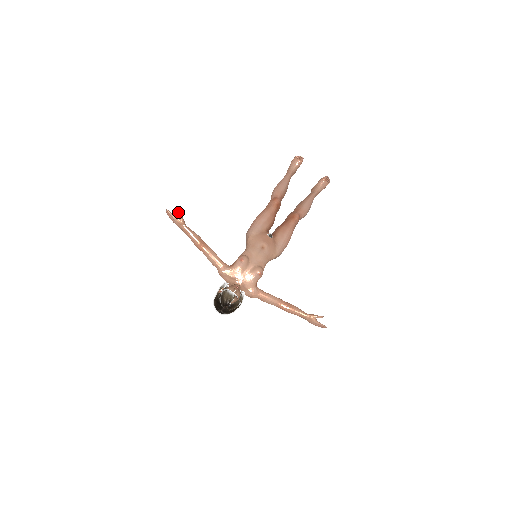
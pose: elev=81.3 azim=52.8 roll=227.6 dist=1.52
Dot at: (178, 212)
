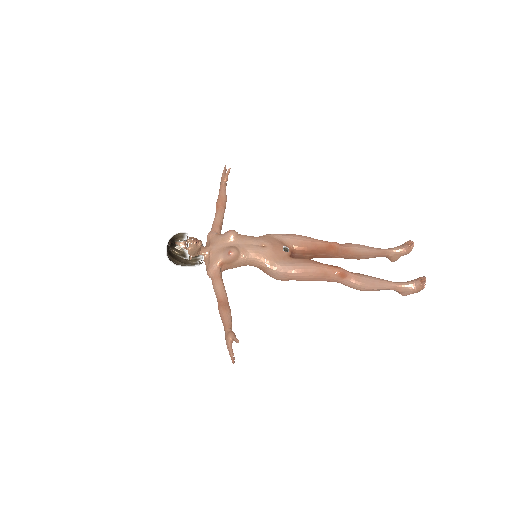
Dot at: (229, 169)
